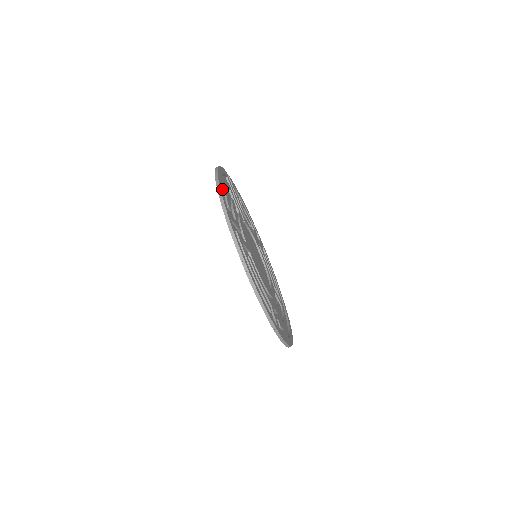
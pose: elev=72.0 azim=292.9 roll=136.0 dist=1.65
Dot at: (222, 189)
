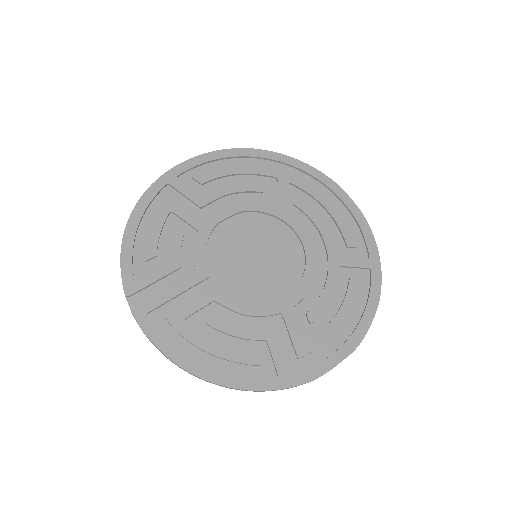
Dot at: (239, 379)
